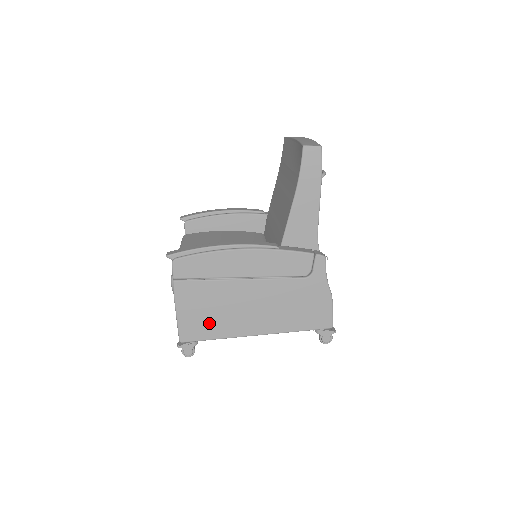
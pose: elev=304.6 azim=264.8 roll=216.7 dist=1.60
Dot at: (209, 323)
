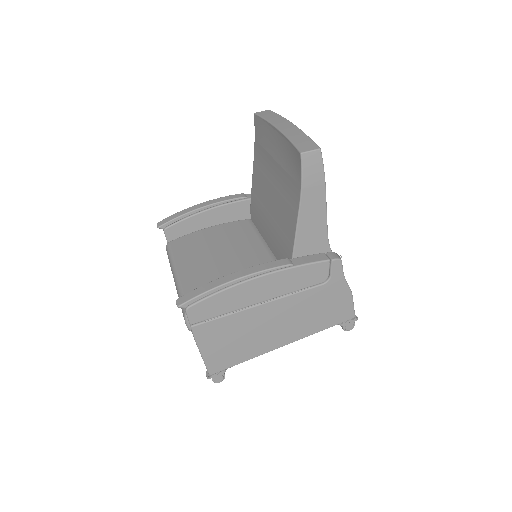
Dot at: (235, 351)
